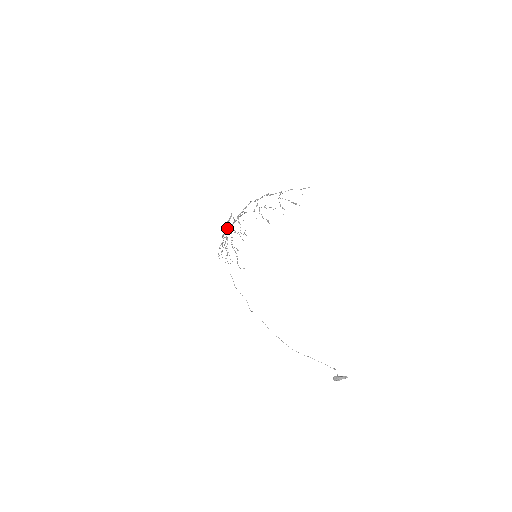
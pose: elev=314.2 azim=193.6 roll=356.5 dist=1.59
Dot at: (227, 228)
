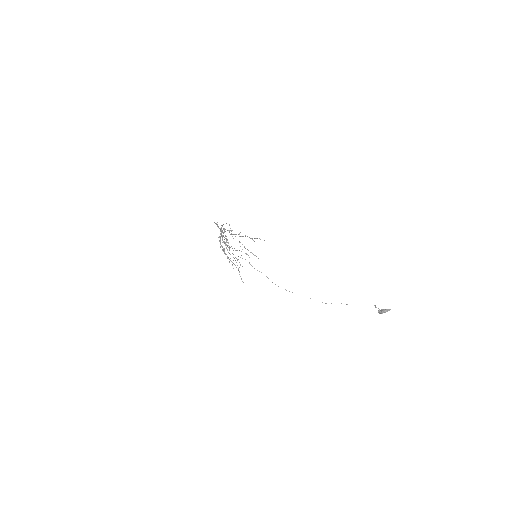
Dot at: occluded
